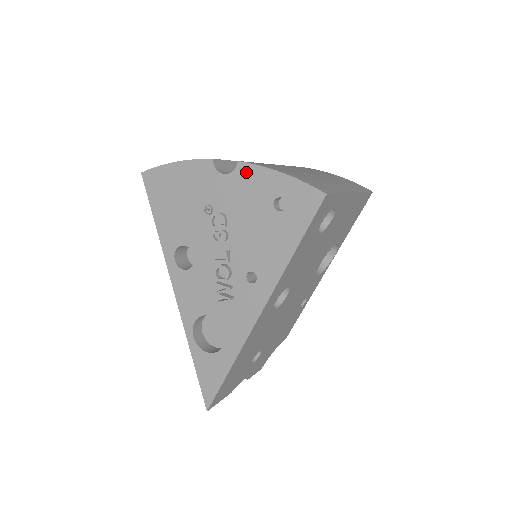
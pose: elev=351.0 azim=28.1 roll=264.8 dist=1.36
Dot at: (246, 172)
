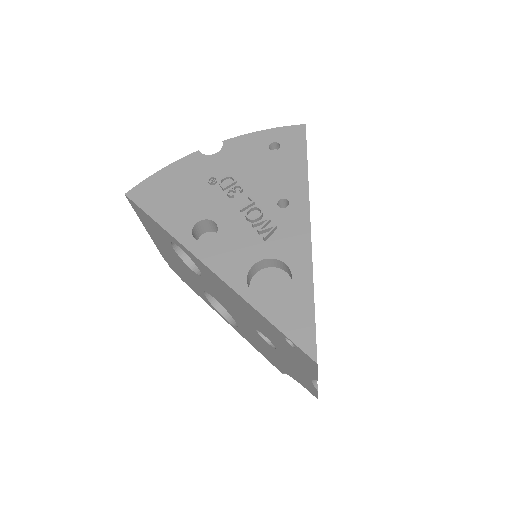
Dot at: (234, 143)
